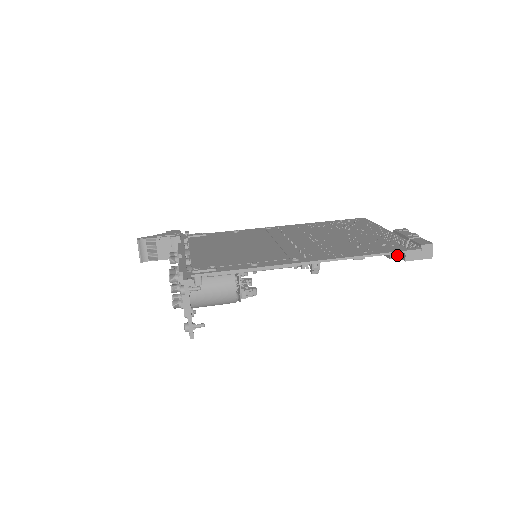
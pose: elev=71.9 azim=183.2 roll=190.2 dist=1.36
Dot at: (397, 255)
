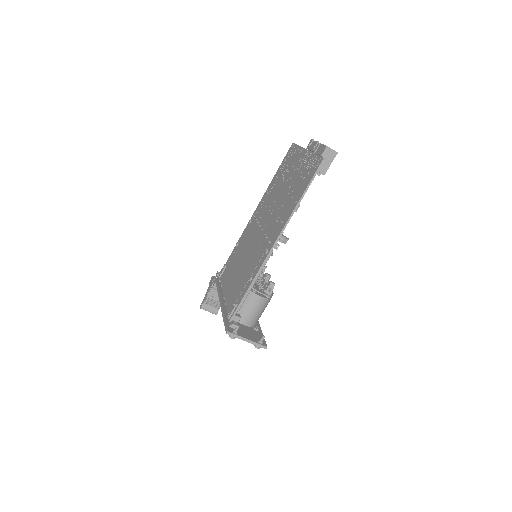
Dot at: occluded
